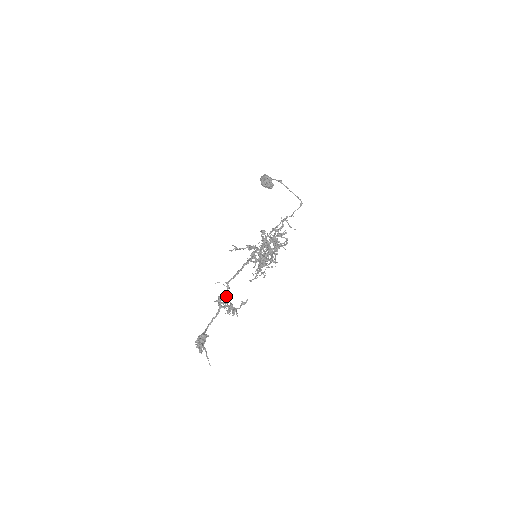
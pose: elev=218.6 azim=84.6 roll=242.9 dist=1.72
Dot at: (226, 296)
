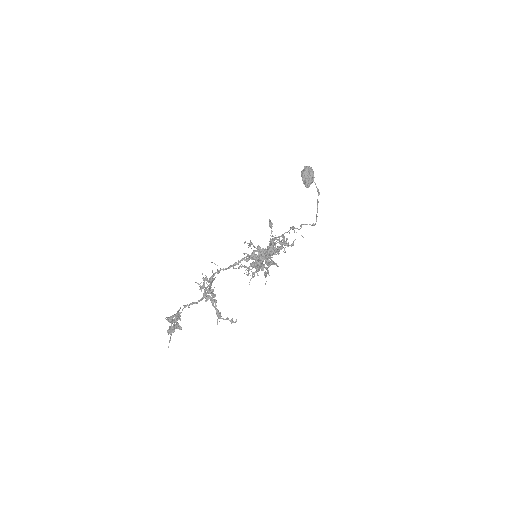
Dot at: (212, 279)
